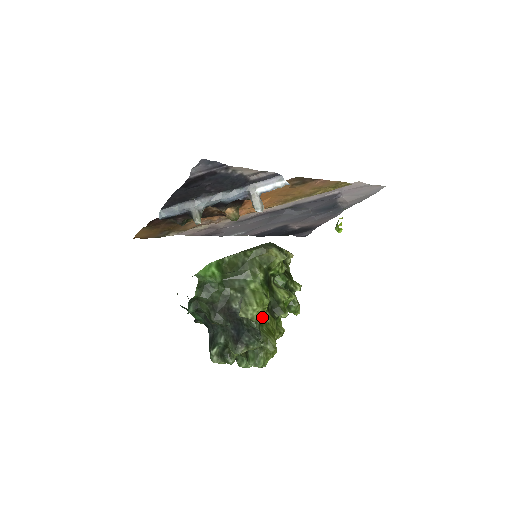
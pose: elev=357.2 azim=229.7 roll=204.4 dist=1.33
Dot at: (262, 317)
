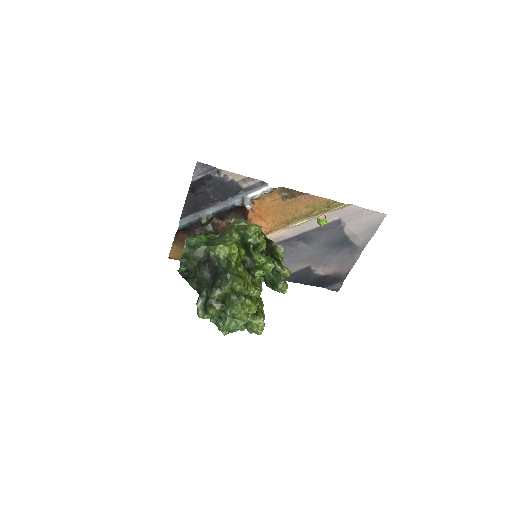
Dot at: (232, 261)
